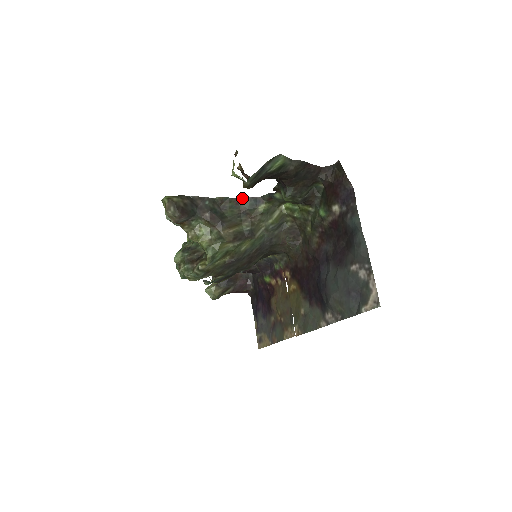
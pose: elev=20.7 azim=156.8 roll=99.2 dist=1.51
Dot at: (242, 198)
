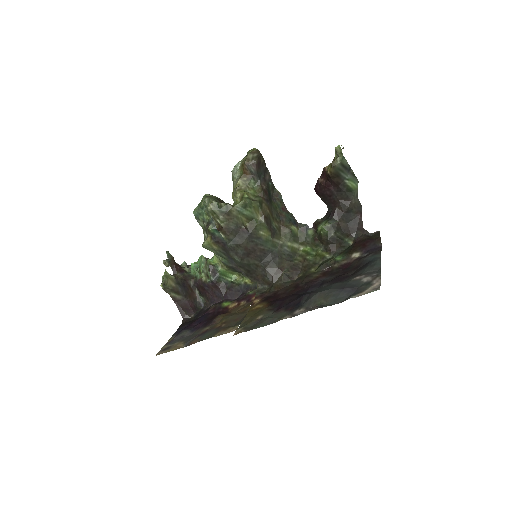
Dot at: occluded
